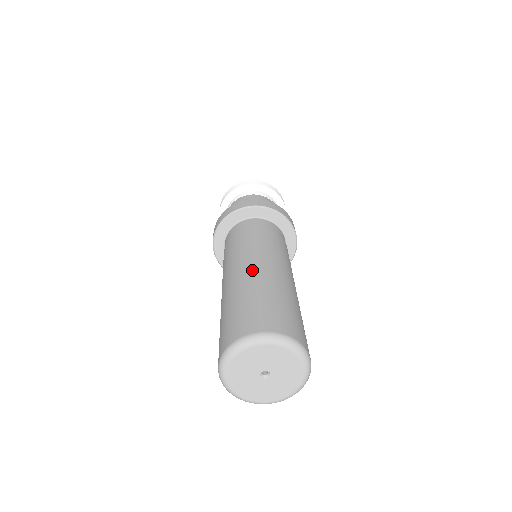
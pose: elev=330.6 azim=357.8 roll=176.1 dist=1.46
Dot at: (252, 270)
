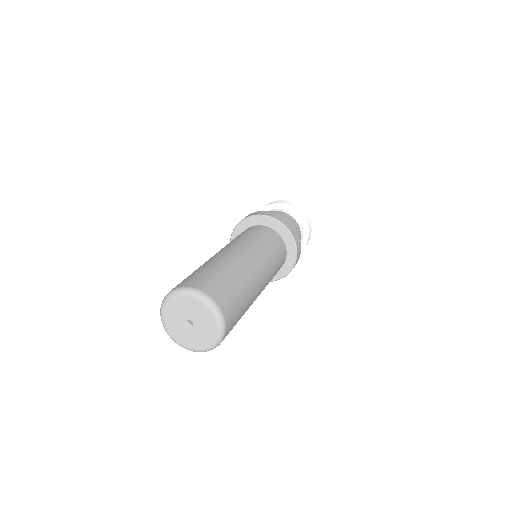
Dot at: (249, 265)
